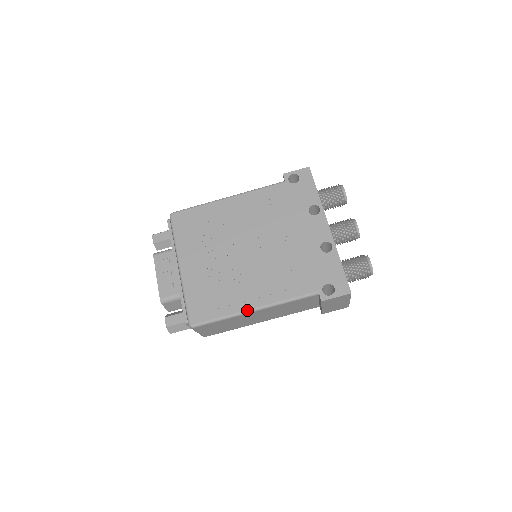
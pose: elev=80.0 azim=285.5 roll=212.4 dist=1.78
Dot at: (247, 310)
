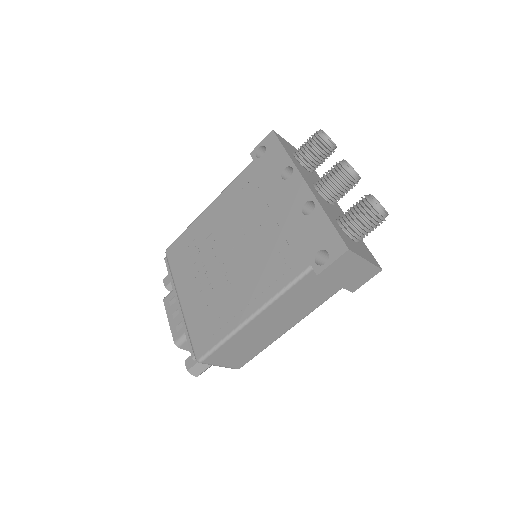
Dot at: (244, 321)
